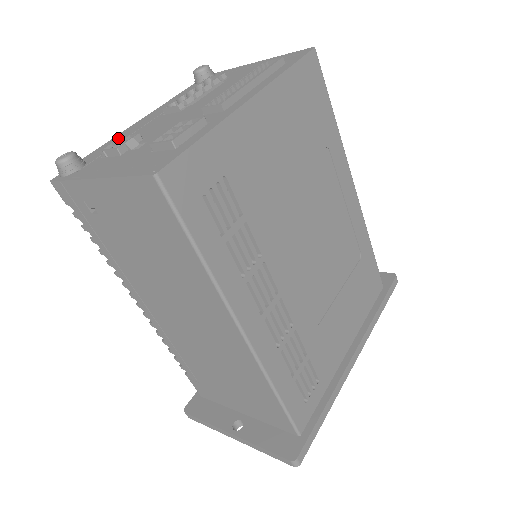
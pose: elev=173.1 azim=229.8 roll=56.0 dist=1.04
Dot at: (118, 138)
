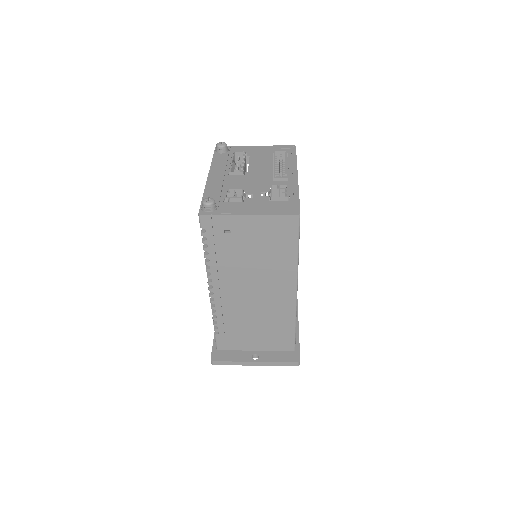
Dot at: (227, 190)
